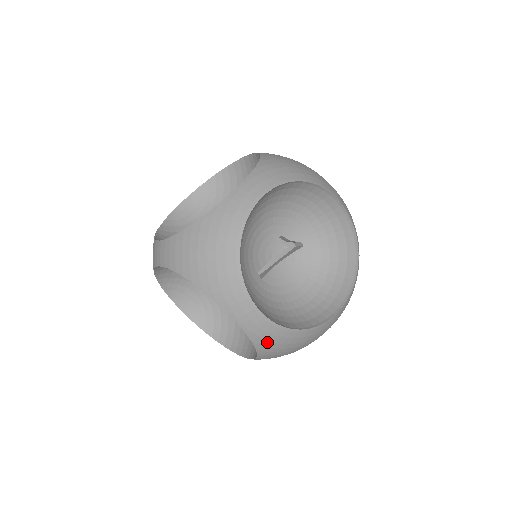
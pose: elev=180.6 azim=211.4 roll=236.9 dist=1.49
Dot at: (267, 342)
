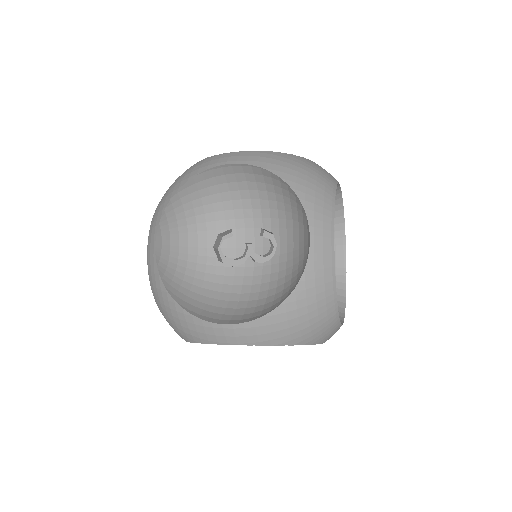
Dot at: (312, 286)
